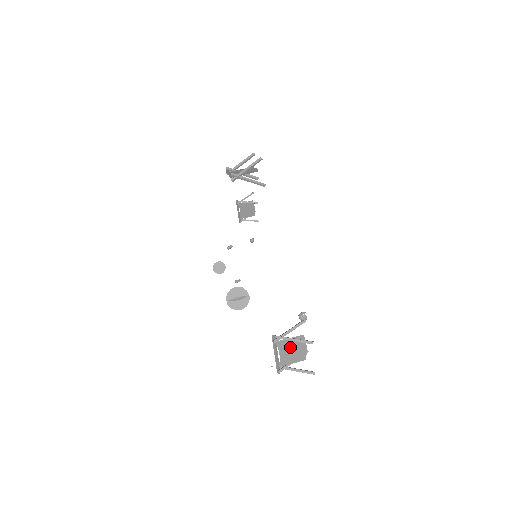
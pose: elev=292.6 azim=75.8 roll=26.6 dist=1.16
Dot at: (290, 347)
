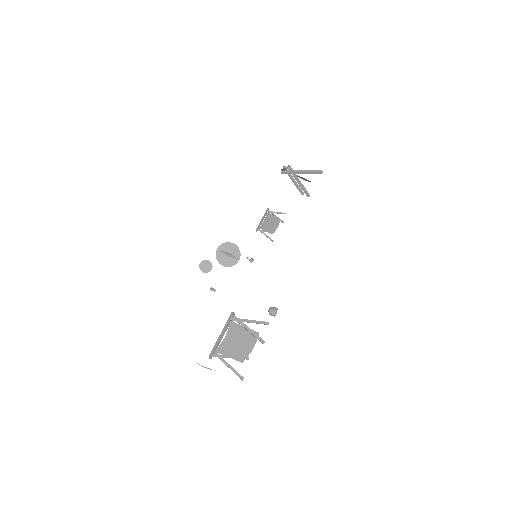
Dot at: (239, 337)
